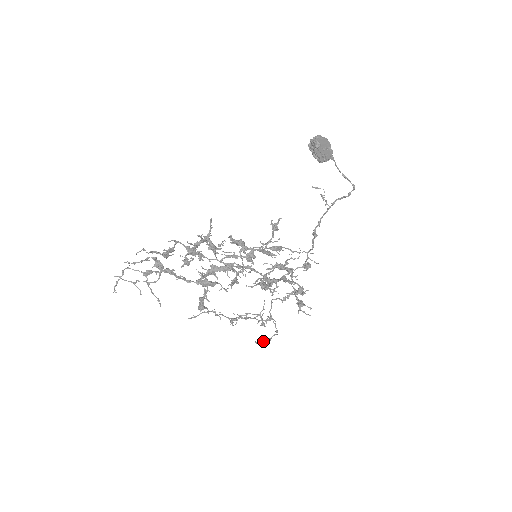
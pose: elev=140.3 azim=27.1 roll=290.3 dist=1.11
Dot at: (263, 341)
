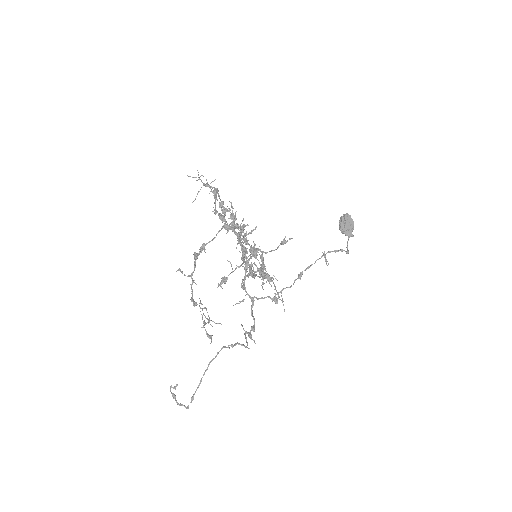
Dot at: (175, 397)
